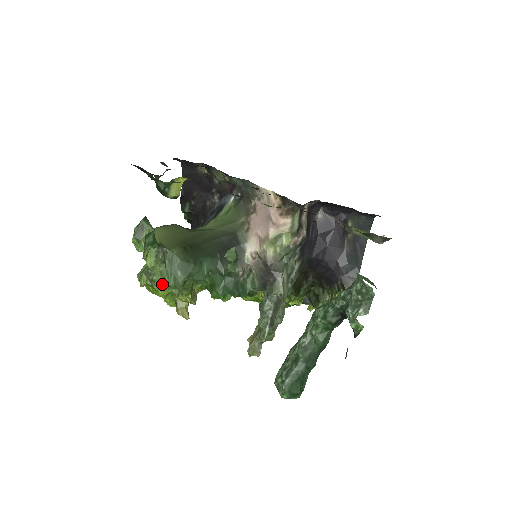
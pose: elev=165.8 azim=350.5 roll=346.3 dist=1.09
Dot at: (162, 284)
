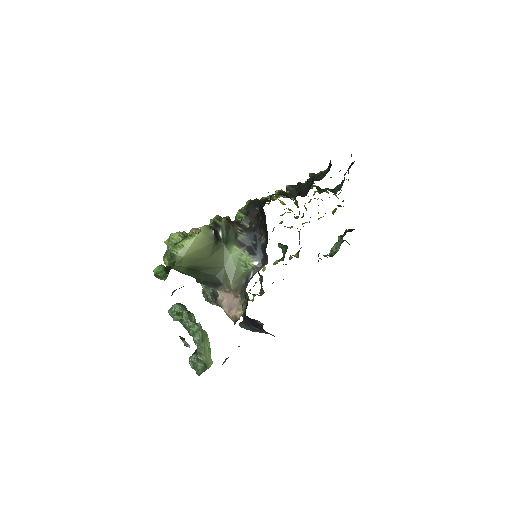
Dot at: occluded
